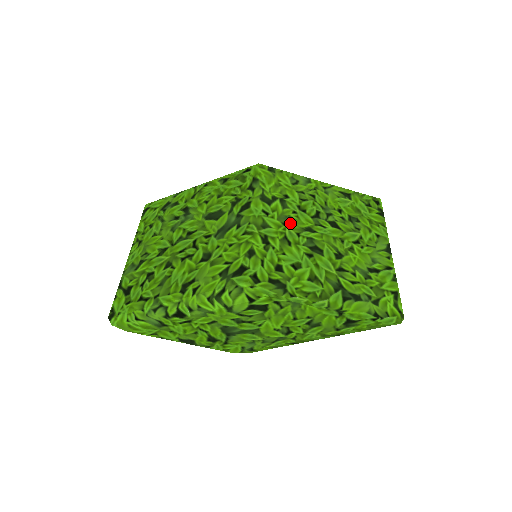
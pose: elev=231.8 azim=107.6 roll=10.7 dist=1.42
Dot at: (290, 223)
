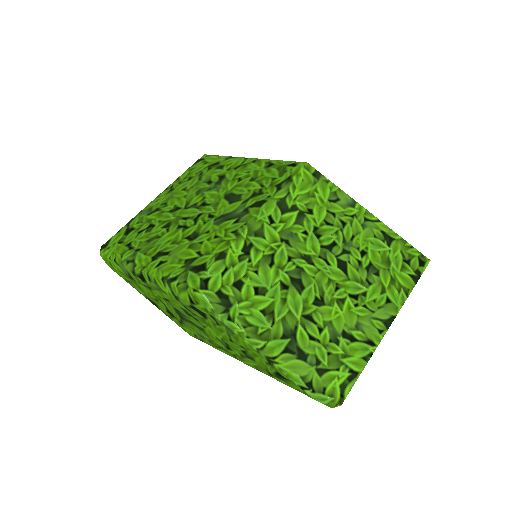
Dot at: (290, 242)
